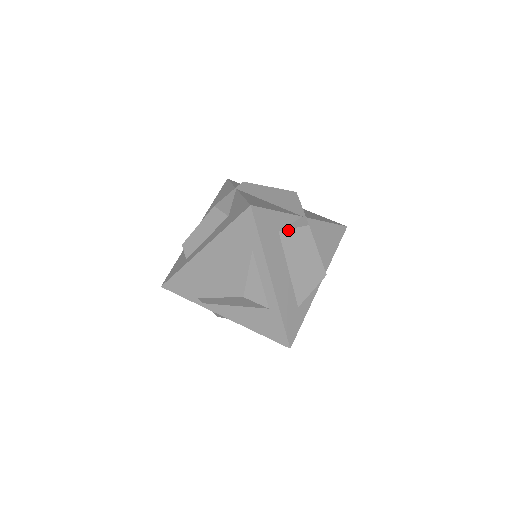
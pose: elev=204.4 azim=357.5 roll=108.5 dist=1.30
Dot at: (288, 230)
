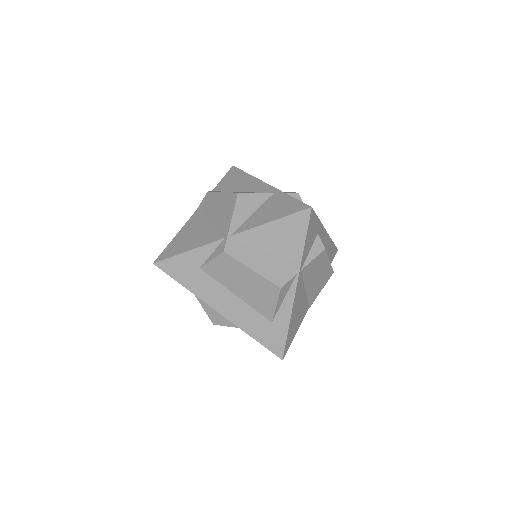
Dot at: (208, 264)
